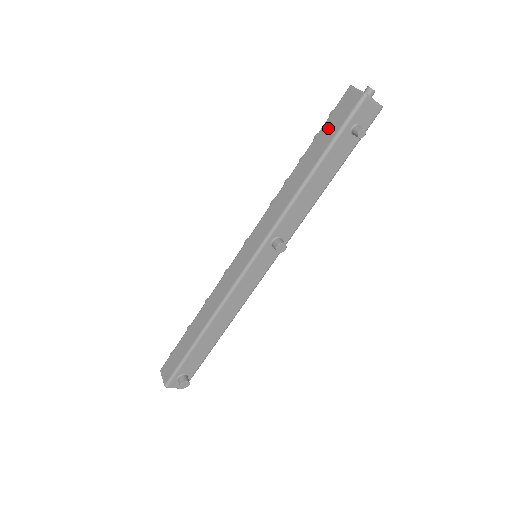
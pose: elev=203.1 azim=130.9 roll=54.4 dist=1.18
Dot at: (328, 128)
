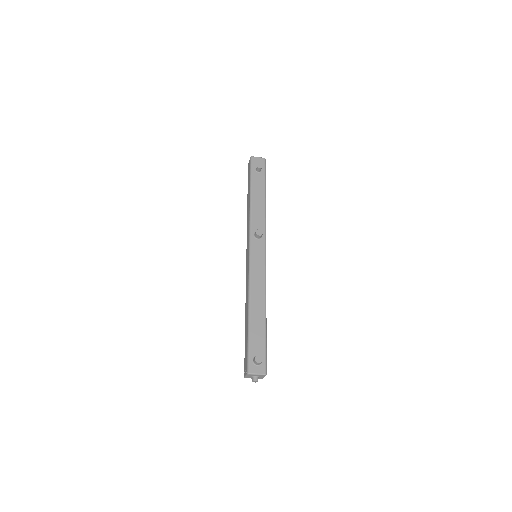
Dot at: (248, 181)
